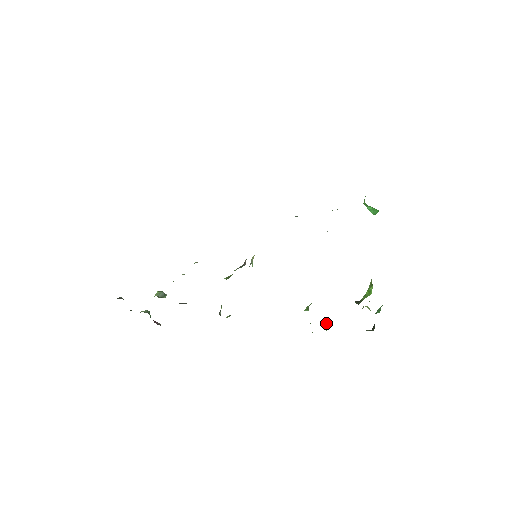
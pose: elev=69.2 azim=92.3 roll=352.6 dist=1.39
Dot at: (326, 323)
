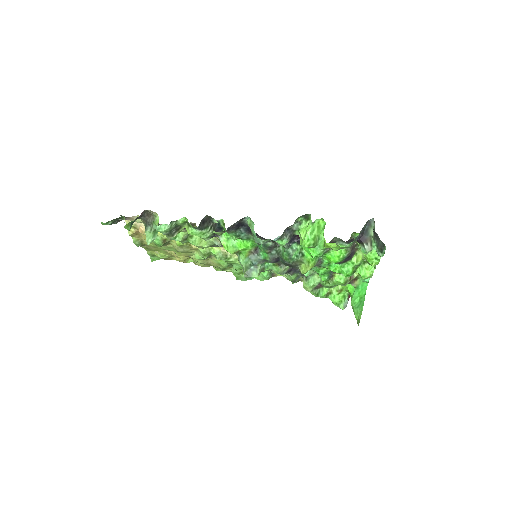
Dot at: (324, 228)
